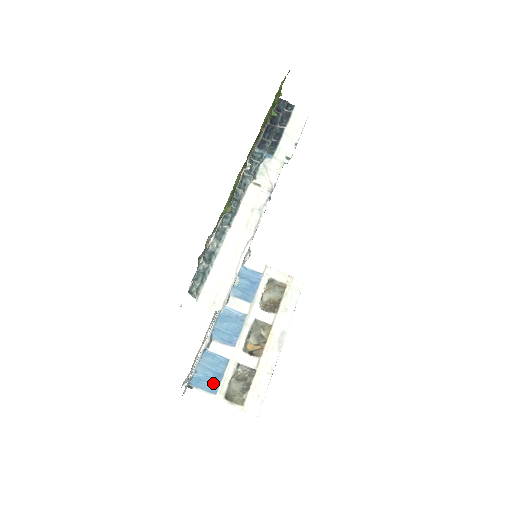
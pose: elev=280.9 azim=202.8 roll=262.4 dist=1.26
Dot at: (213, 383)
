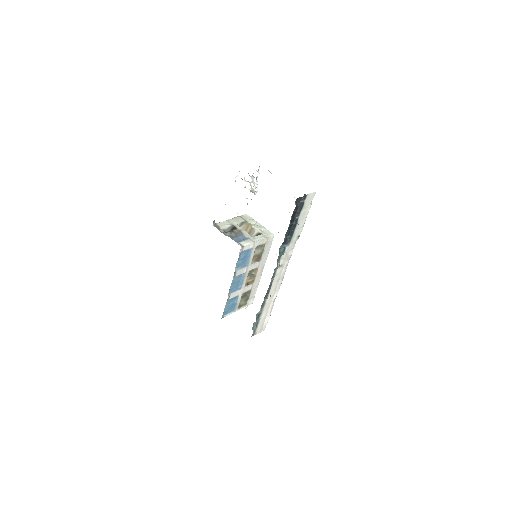
Dot at: (232, 308)
